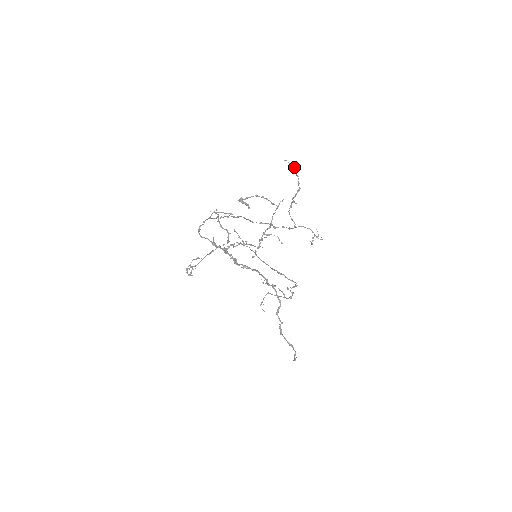
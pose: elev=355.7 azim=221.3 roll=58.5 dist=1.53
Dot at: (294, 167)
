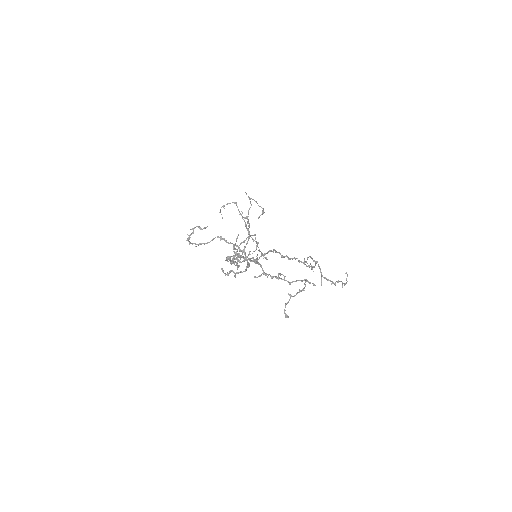
Dot at: occluded
